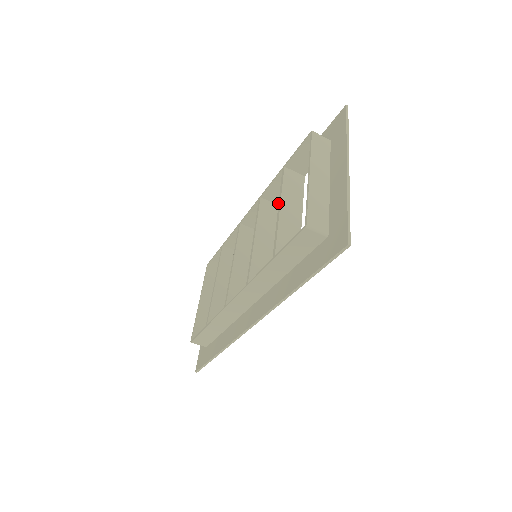
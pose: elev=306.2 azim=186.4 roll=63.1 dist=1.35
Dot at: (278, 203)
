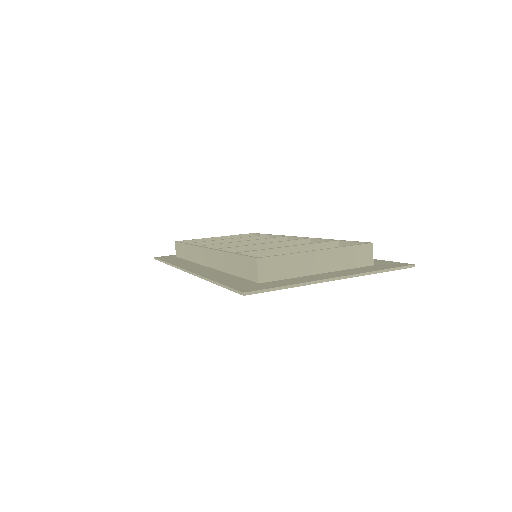
Dot at: occluded
